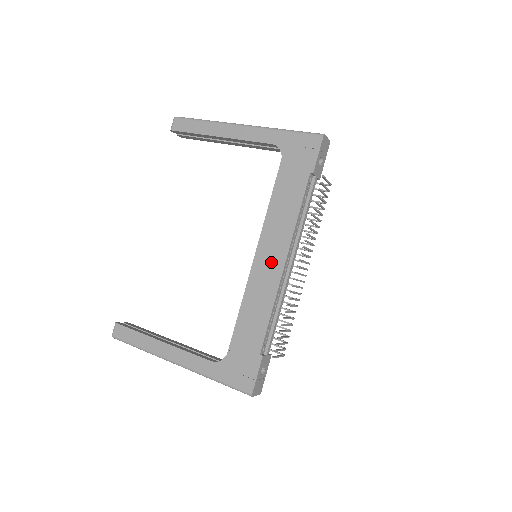
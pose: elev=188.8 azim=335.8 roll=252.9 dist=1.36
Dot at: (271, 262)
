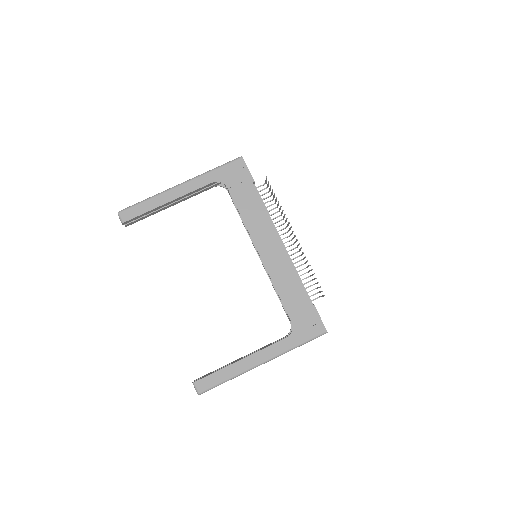
Dot at: (273, 249)
